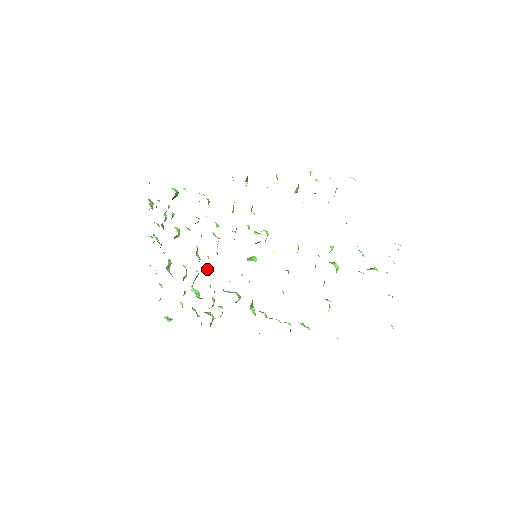
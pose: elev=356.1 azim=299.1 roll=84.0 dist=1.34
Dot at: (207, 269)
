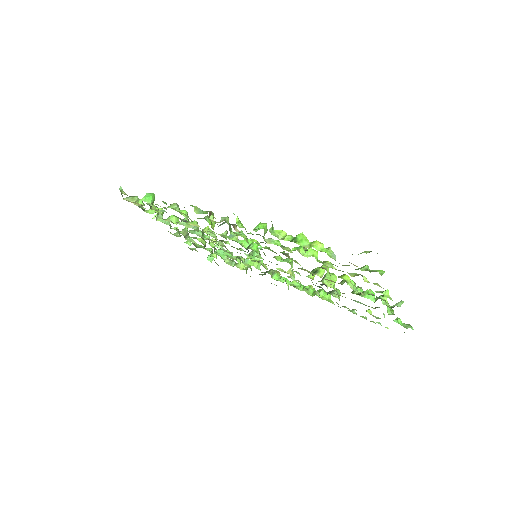
Dot at: (220, 246)
